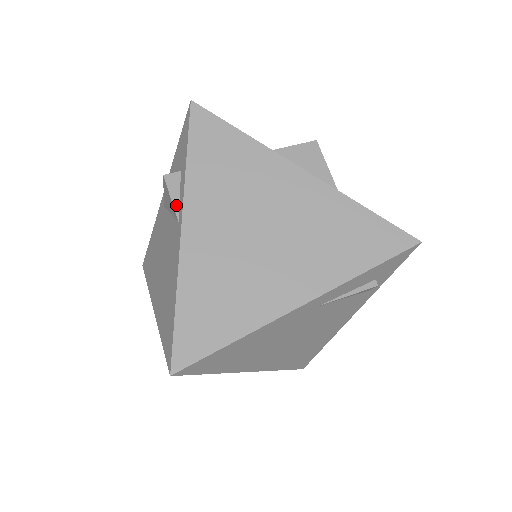
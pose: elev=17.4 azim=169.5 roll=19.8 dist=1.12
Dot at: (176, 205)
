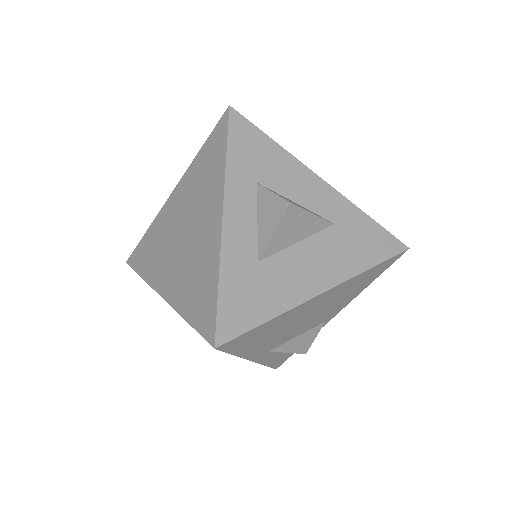
Dot at: occluded
